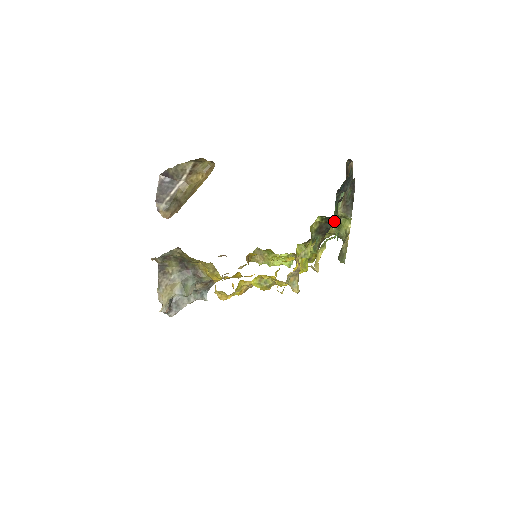
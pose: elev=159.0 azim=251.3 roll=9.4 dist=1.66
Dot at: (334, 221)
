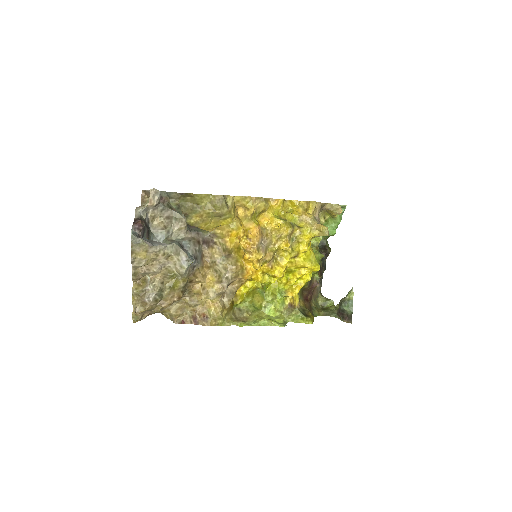
Dot at: (328, 249)
